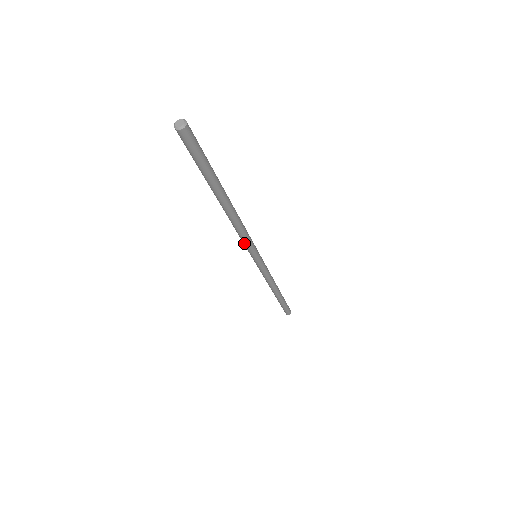
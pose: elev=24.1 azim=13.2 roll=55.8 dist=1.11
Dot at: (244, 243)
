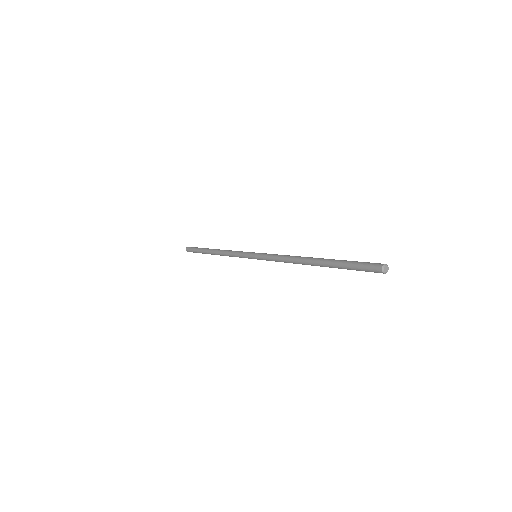
Dot at: (275, 261)
